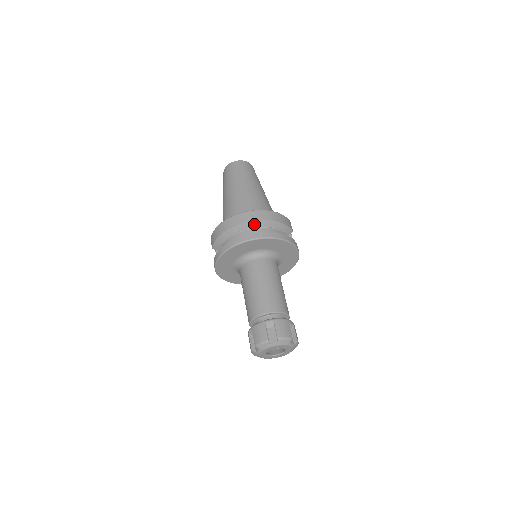
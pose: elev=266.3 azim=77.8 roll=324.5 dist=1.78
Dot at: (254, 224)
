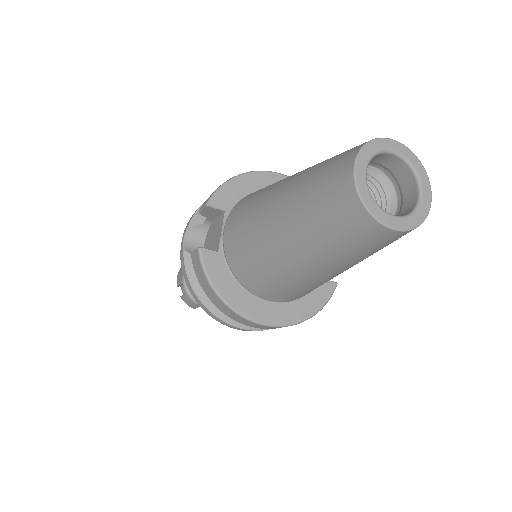
Dot at: occluded
